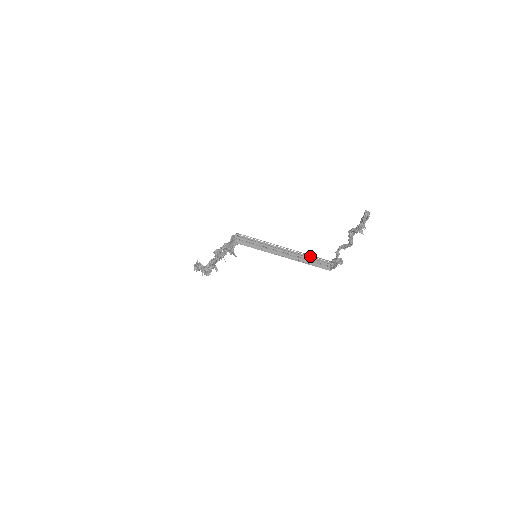
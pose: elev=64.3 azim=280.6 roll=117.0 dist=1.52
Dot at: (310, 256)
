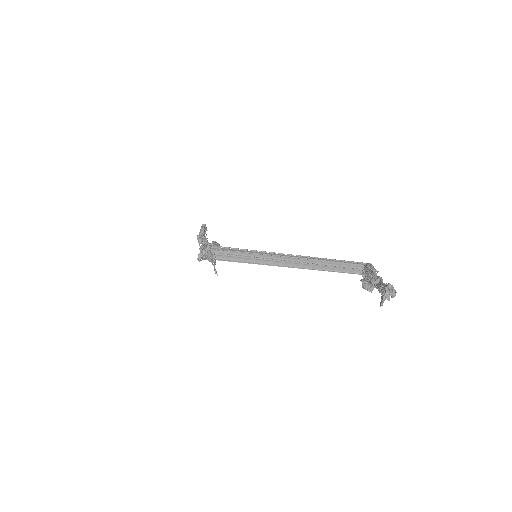
Dot at: (333, 260)
